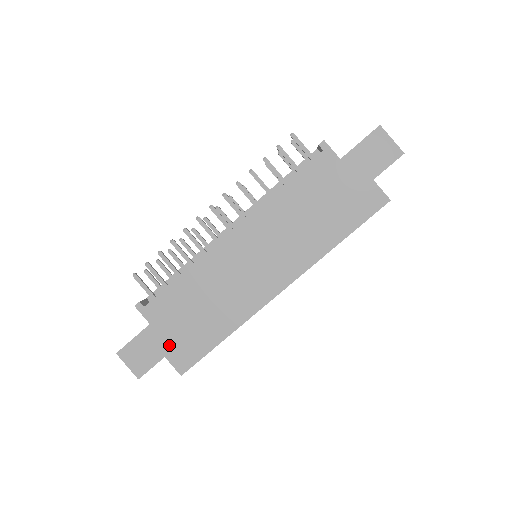
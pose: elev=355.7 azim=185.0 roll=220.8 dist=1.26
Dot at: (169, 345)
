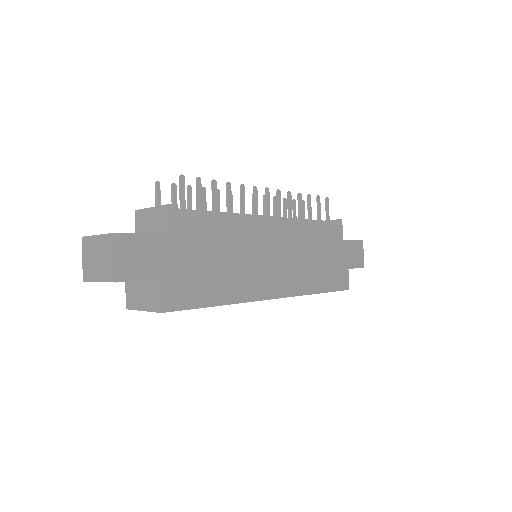
Dot at: (173, 271)
